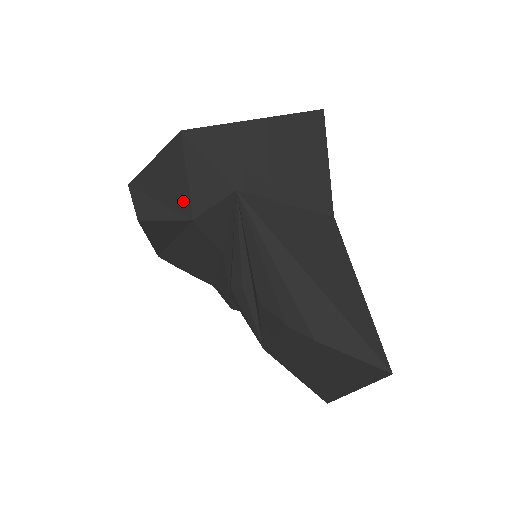
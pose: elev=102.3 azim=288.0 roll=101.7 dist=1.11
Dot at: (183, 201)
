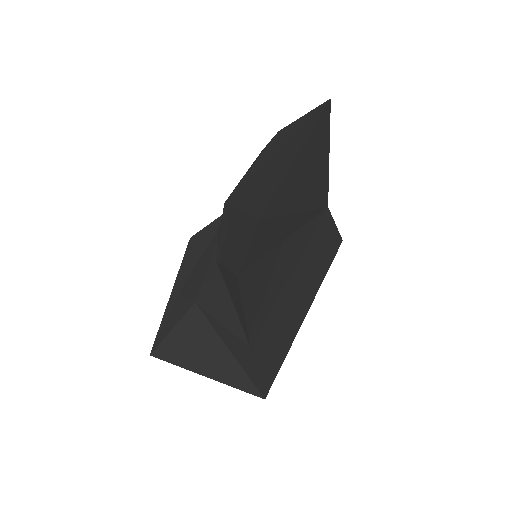
Dot at: occluded
